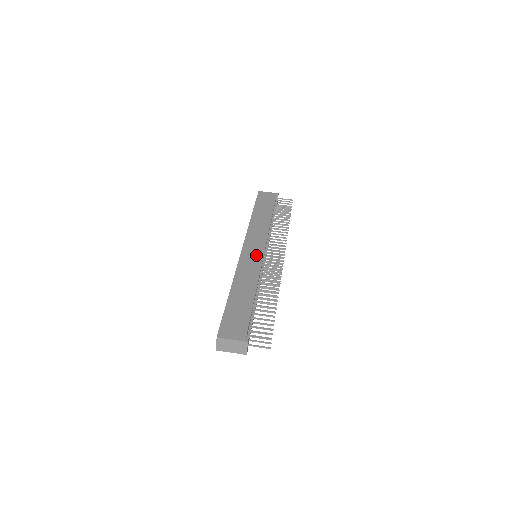
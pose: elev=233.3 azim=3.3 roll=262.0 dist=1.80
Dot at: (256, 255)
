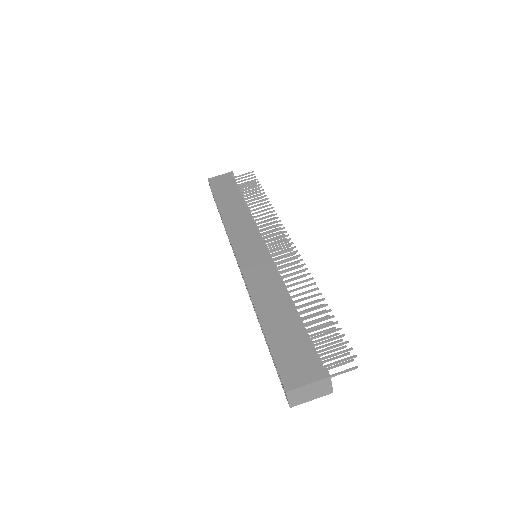
Dot at: (258, 255)
